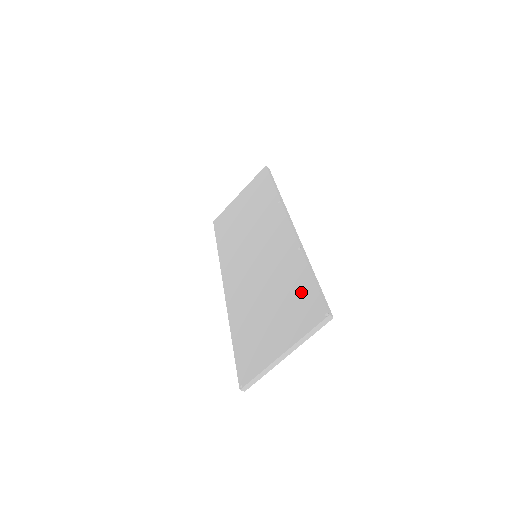
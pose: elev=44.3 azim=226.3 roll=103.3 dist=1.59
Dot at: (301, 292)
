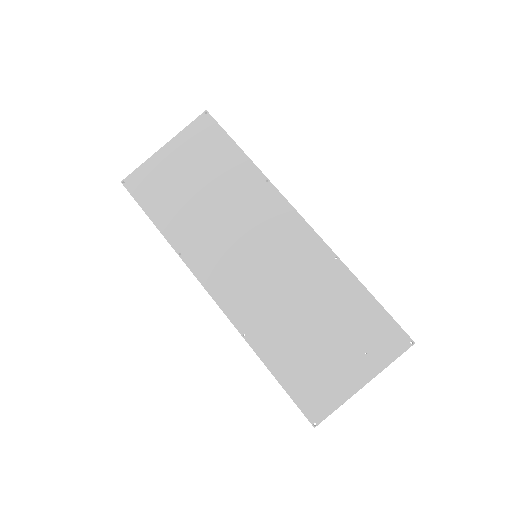
Dot at: (363, 314)
